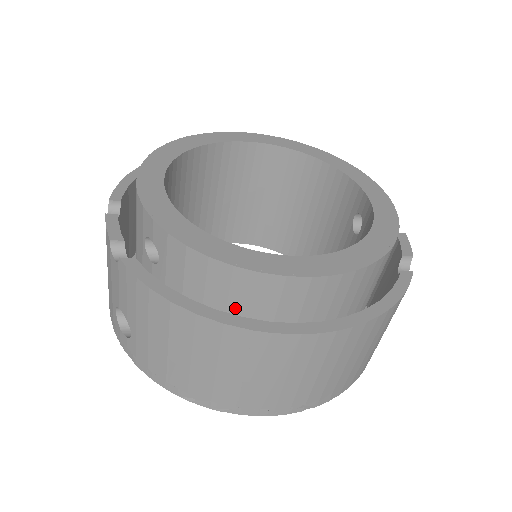
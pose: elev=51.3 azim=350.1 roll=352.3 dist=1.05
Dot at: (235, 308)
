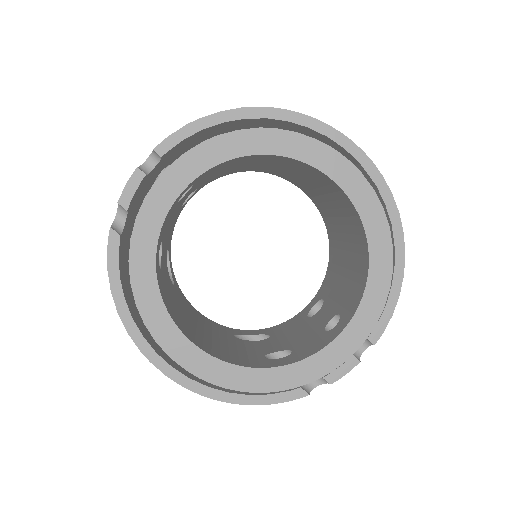
Dot at: occluded
